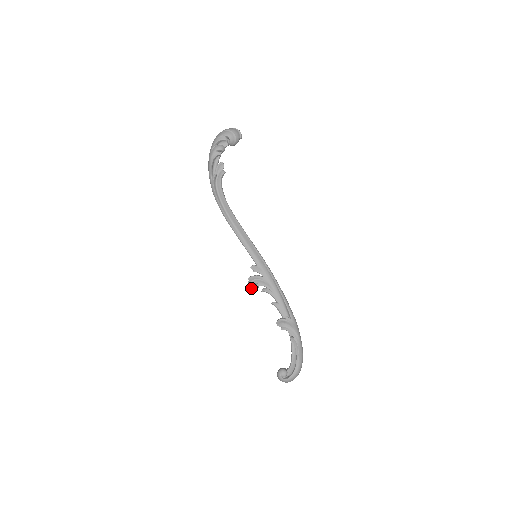
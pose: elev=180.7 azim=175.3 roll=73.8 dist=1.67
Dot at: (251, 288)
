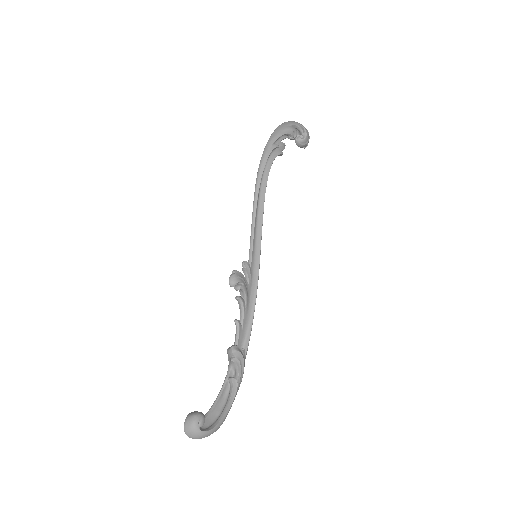
Dot at: (231, 284)
